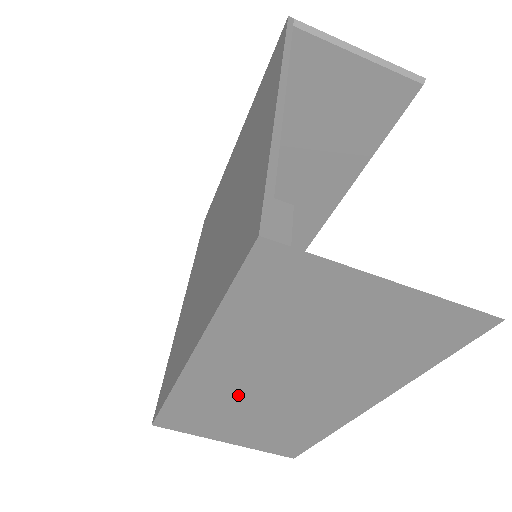
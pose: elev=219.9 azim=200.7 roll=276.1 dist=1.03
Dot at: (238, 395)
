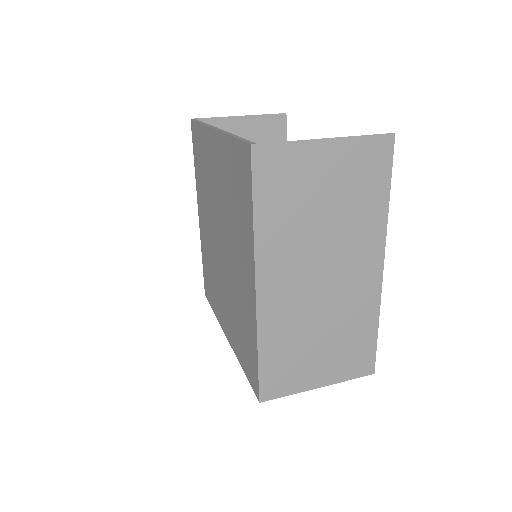
Dot at: (301, 310)
